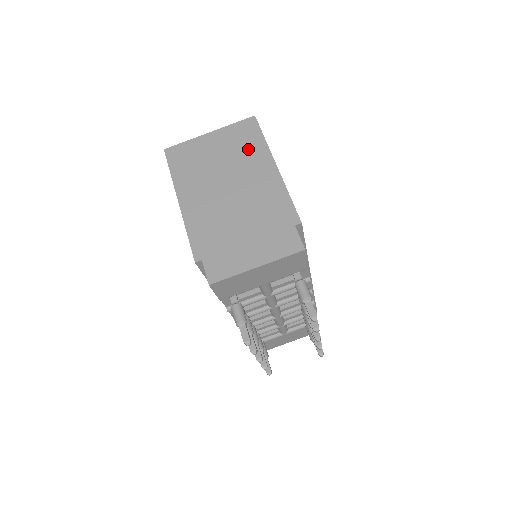
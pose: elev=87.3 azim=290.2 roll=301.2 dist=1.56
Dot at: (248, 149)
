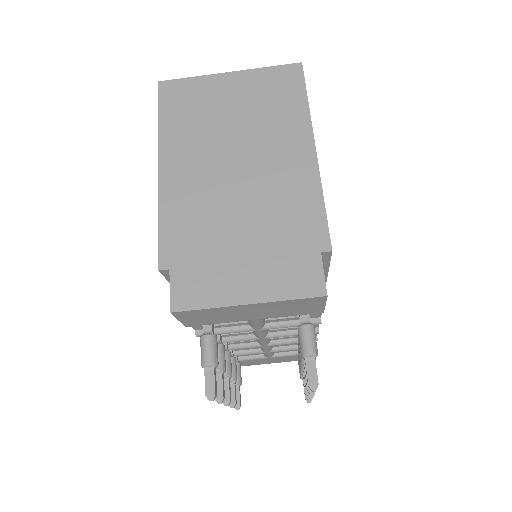
Dot at: (280, 112)
